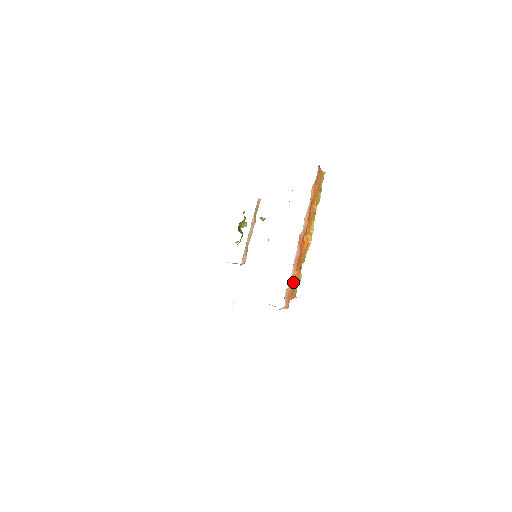
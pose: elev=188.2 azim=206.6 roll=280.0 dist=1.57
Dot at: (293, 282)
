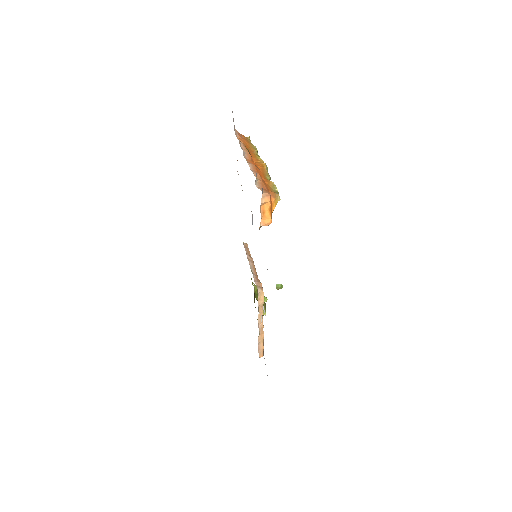
Dot at: (261, 180)
